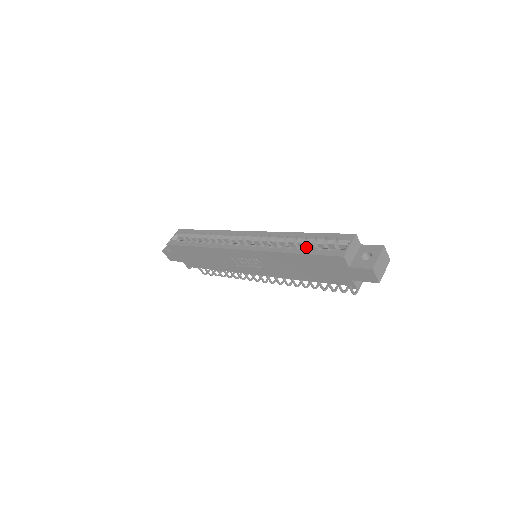
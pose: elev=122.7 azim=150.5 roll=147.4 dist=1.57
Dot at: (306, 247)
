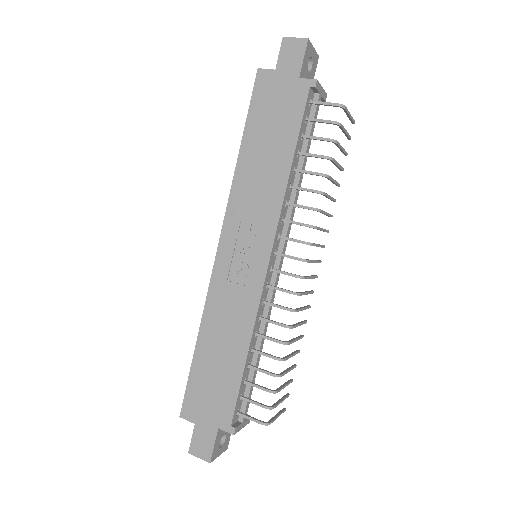
Dot at: occluded
